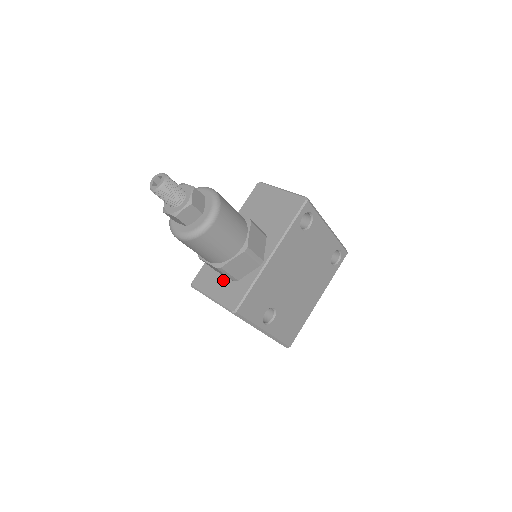
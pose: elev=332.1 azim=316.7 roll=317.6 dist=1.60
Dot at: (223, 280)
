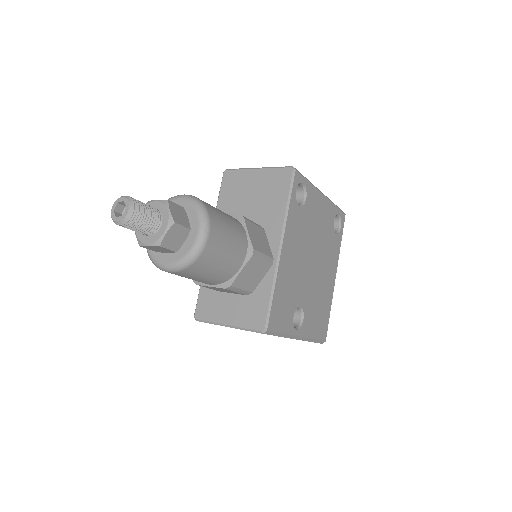
Dot at: (233, 299)
